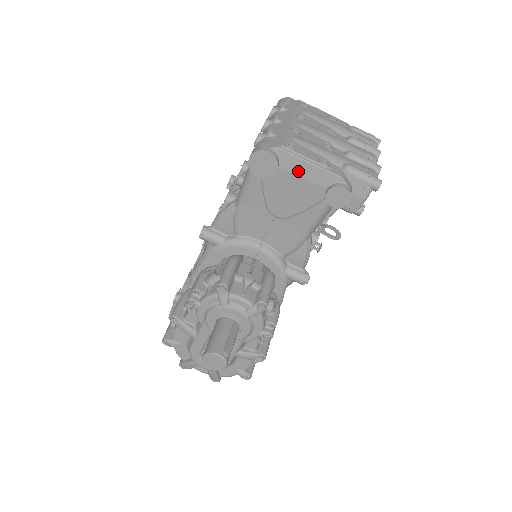
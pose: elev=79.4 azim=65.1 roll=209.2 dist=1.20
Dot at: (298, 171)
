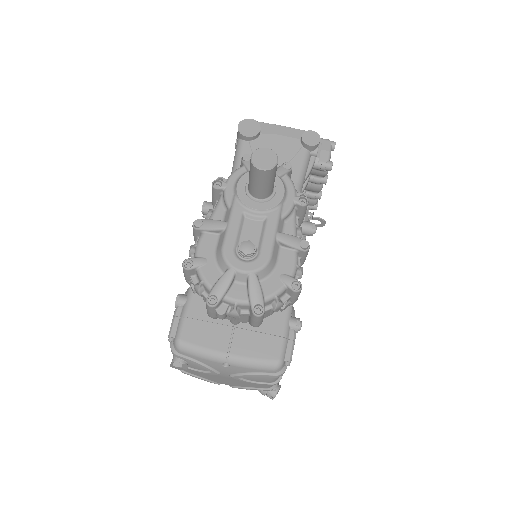
Dot at: (275, 132)
